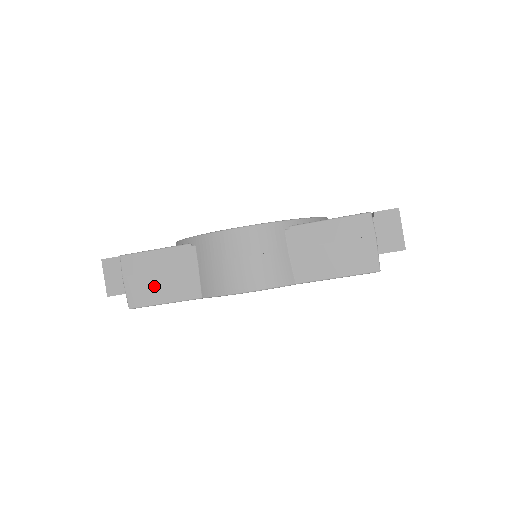
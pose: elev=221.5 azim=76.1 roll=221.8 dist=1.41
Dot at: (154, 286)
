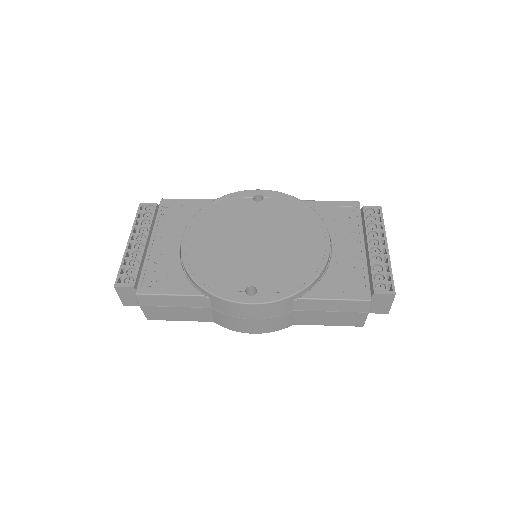
Dot at: (170, 313)
